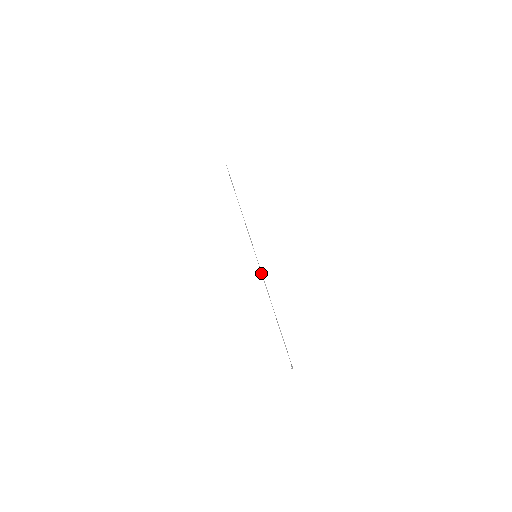
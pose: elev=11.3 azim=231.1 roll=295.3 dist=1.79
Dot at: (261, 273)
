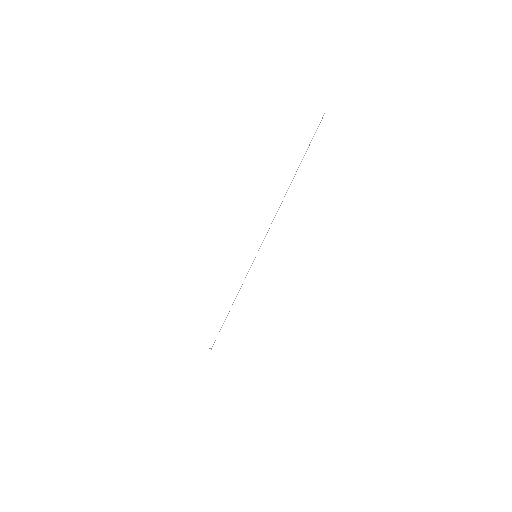
Dot at: occluded
